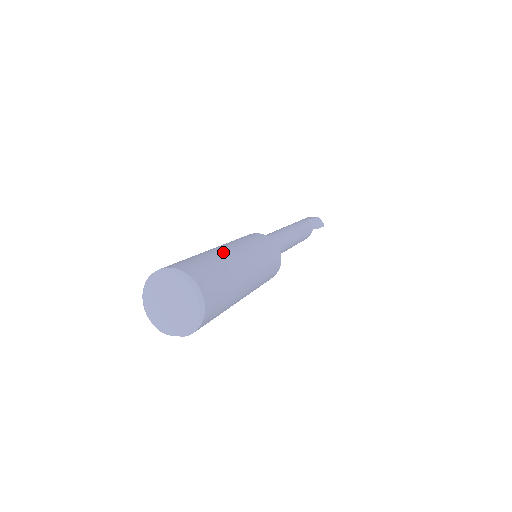
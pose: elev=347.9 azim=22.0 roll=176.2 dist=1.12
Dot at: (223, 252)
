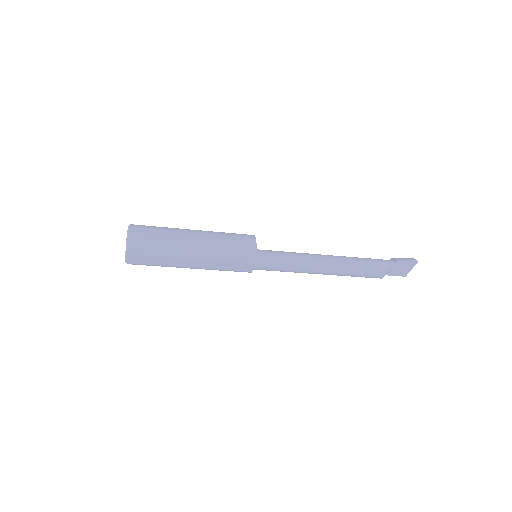
Dot at: occluded
